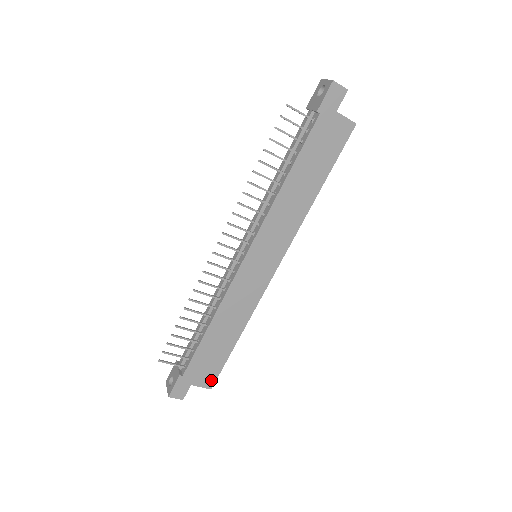
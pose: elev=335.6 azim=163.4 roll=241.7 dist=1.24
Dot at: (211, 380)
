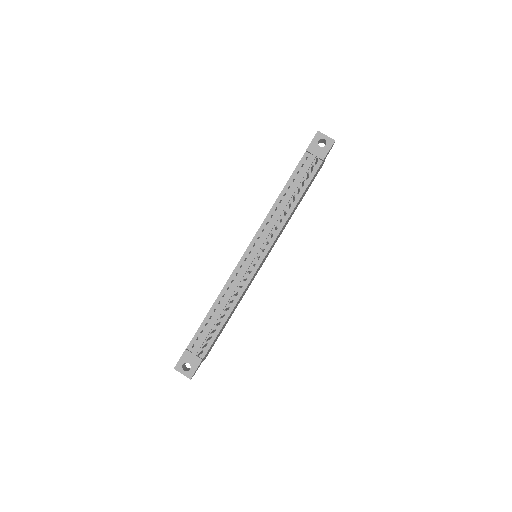
Dot at: occluded
